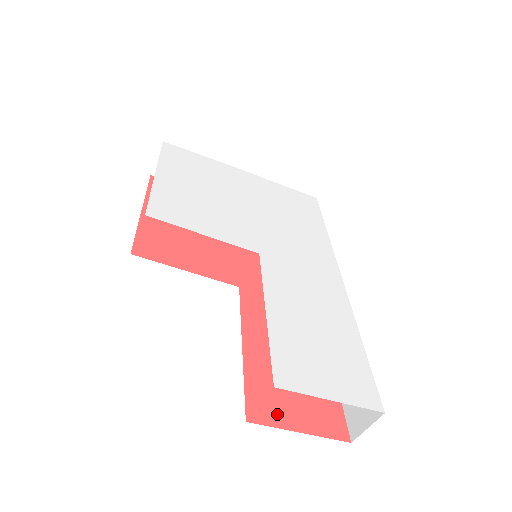
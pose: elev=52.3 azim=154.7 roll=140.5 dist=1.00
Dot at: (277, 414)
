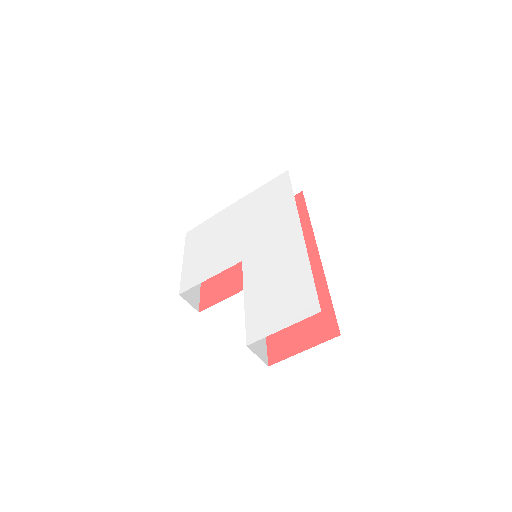
Dot at: (288, 349)
